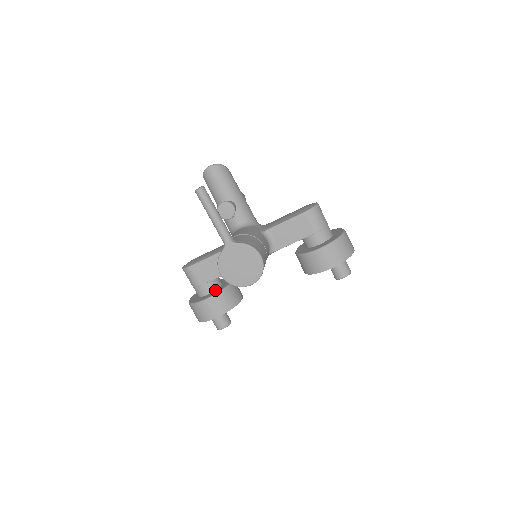
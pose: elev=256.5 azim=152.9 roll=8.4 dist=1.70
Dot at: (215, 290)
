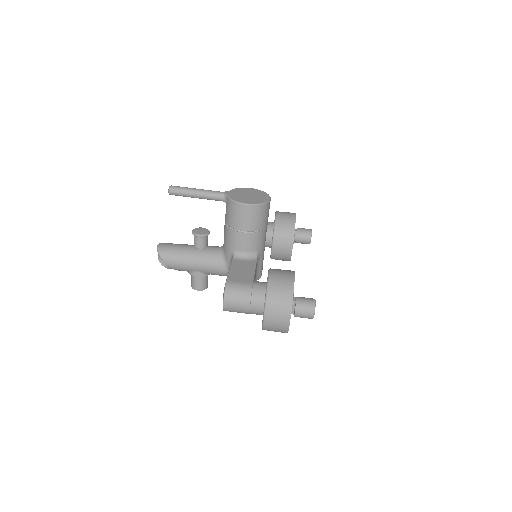
Dot at: (266, 282)
